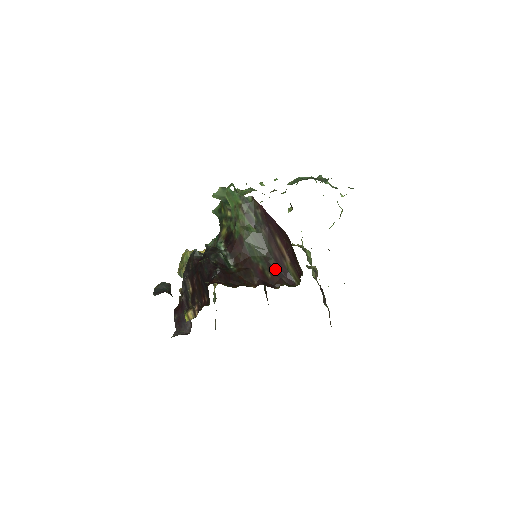
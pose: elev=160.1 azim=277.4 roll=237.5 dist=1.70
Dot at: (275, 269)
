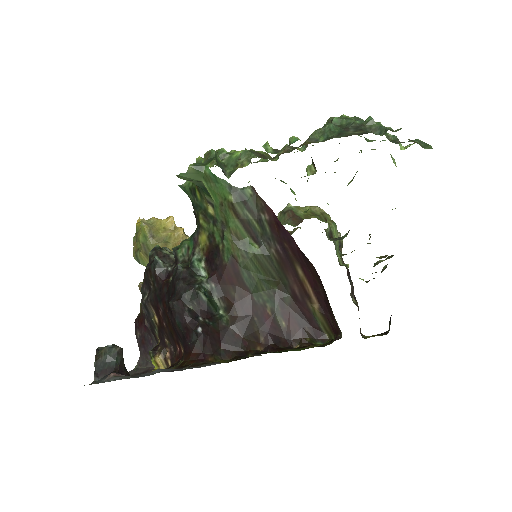
Dot at: (293, 312)
